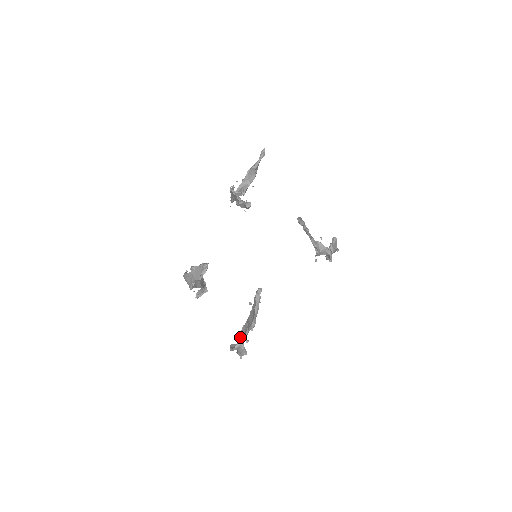
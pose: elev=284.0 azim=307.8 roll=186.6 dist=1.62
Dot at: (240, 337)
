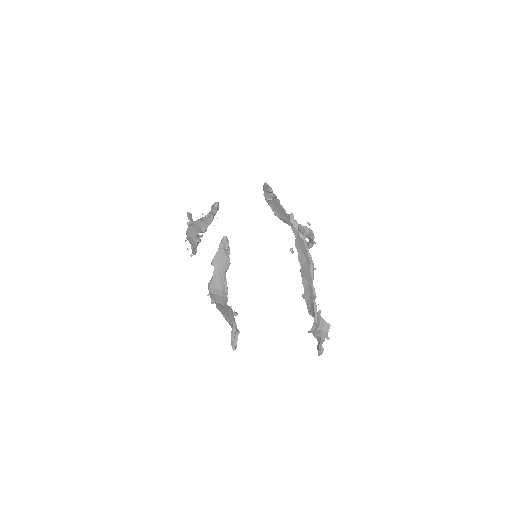
Dot at: (310, 305)
